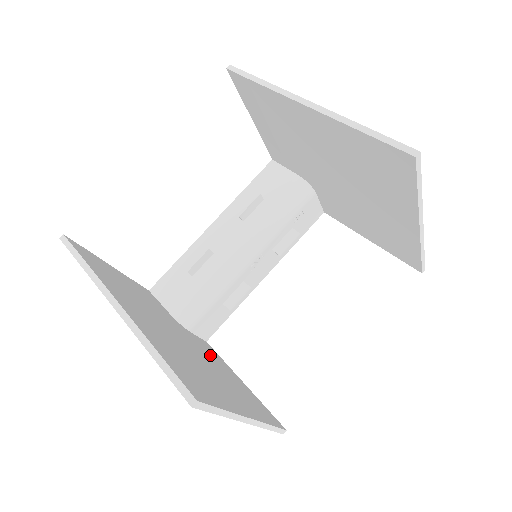
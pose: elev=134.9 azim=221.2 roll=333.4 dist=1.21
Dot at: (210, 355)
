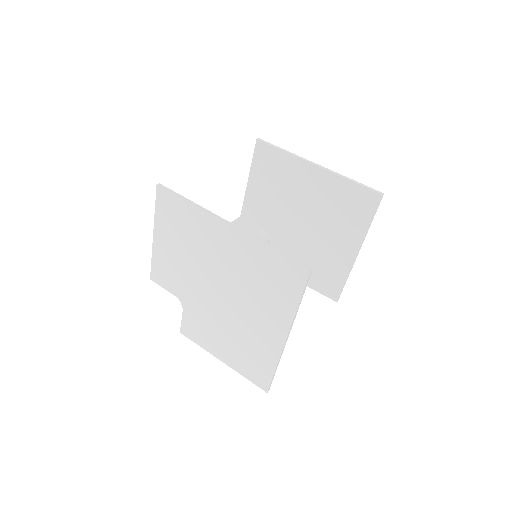
Dot at: occluded
